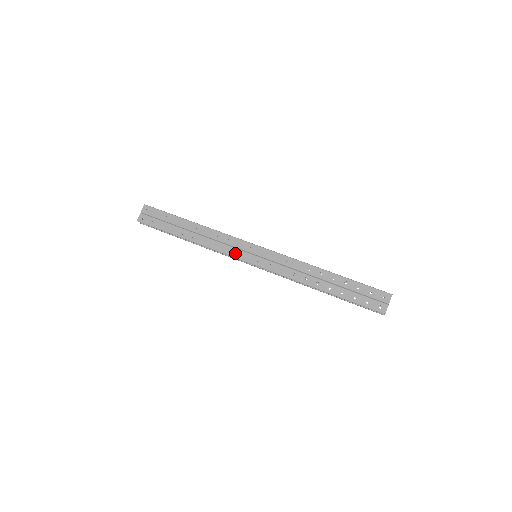
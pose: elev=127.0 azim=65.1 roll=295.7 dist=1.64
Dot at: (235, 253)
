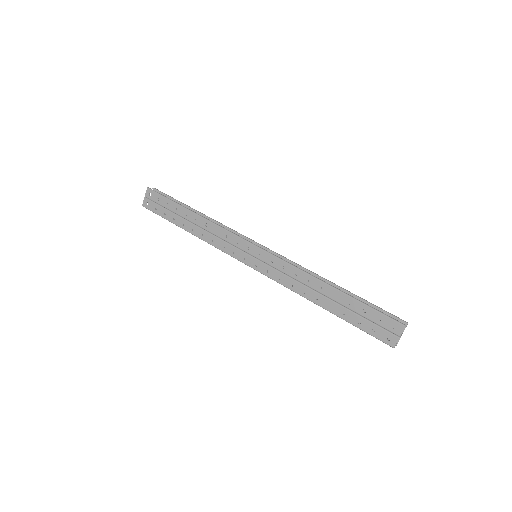
Dot at: occluded
